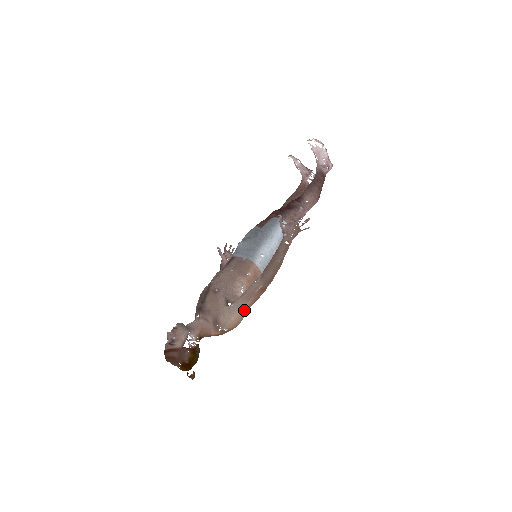
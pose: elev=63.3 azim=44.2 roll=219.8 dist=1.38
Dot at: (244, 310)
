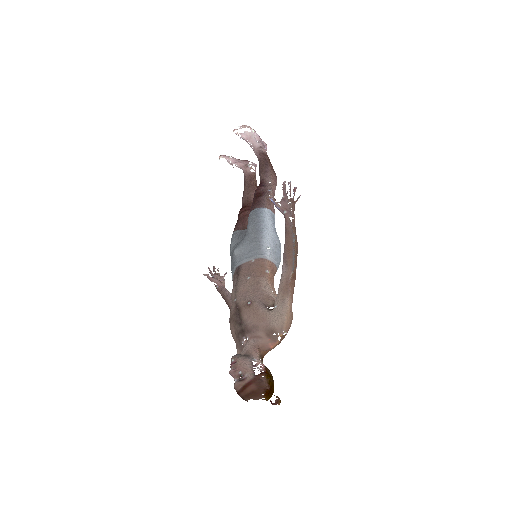
Dot at: (290, 304)
